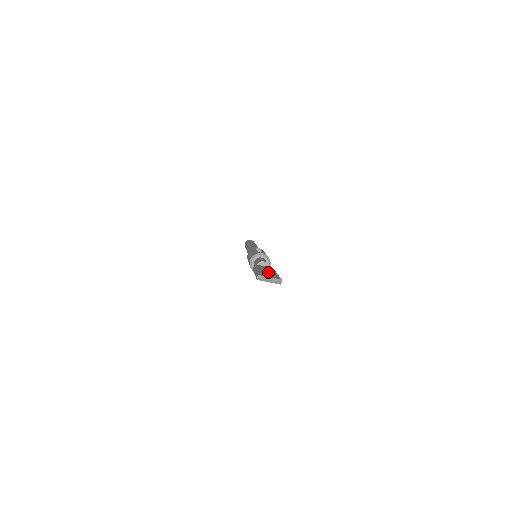
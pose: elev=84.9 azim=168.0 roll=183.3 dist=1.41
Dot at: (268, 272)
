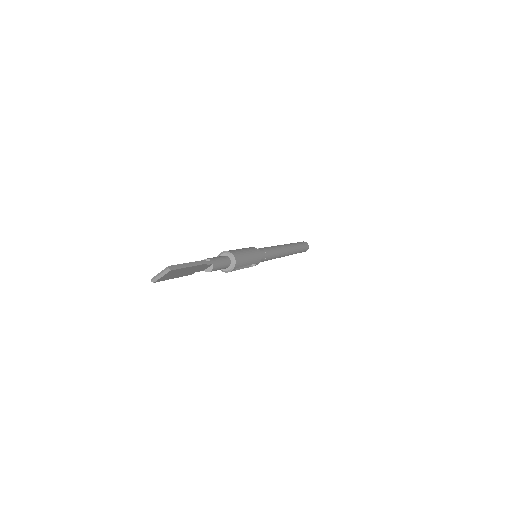
Dot at: occluded
